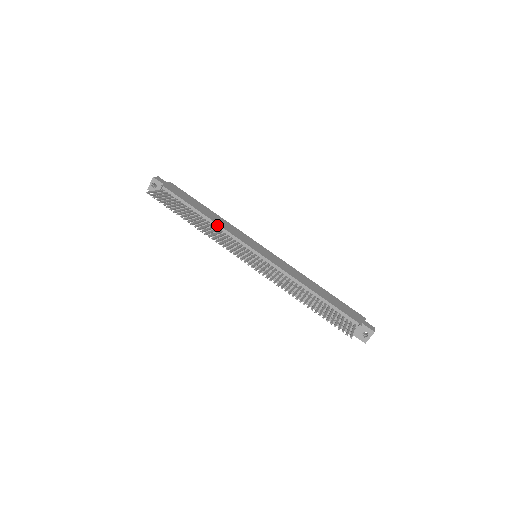
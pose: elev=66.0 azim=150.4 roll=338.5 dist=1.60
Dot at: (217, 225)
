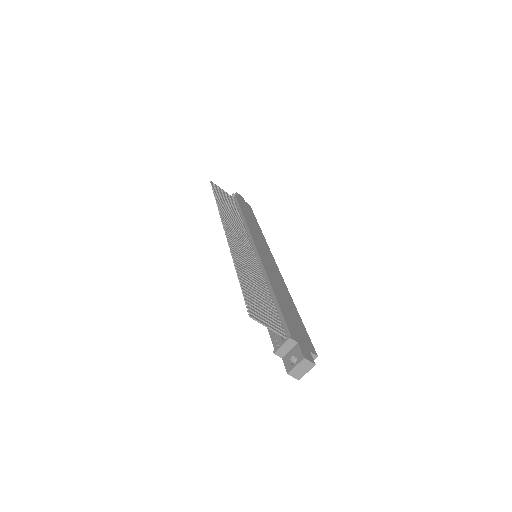
Dot at: (245, 223)
